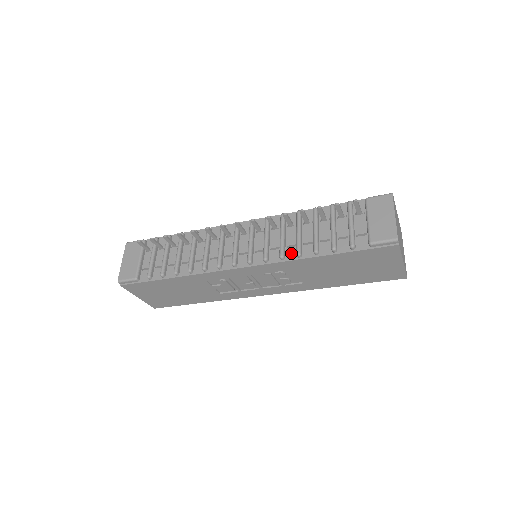
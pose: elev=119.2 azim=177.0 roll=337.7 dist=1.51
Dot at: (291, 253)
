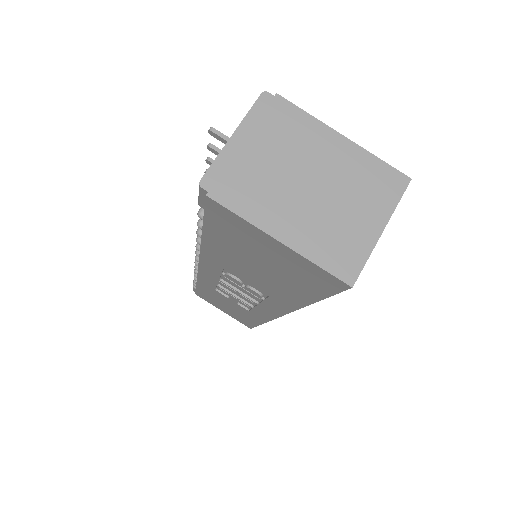
Dot at: occluded
